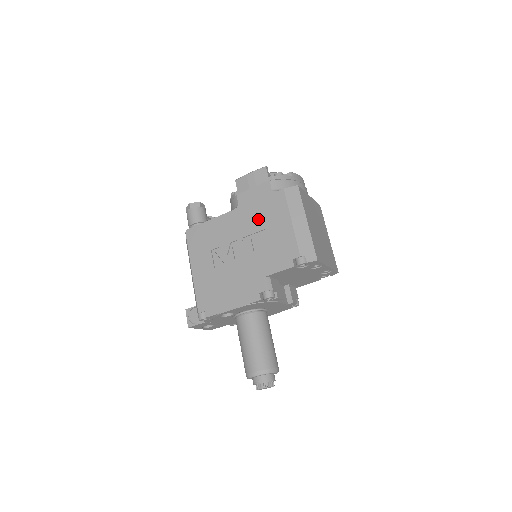
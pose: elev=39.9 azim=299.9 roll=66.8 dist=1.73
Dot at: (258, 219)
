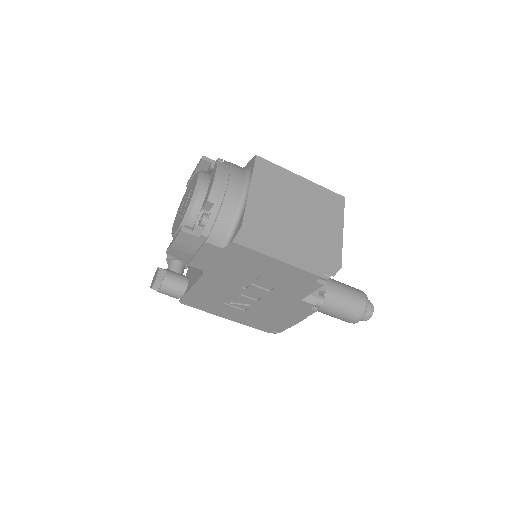
Dot at: (239, 272)
